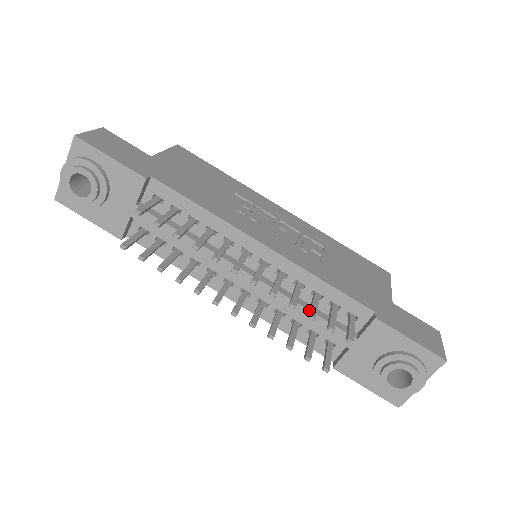
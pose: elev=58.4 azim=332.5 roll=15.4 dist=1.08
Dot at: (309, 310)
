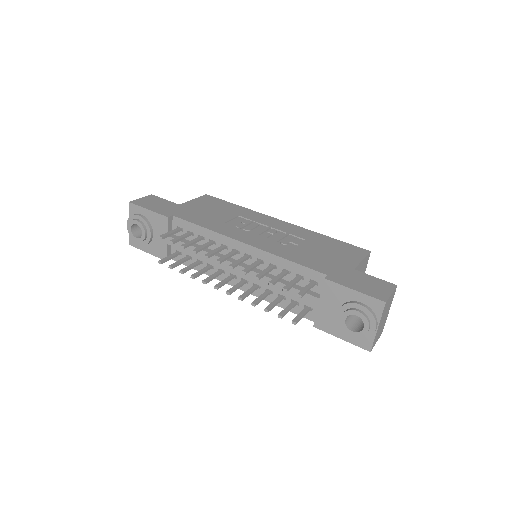
Dot at: (273, 280)
